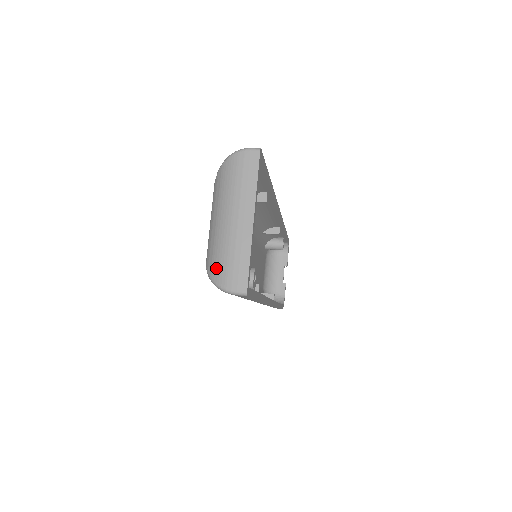
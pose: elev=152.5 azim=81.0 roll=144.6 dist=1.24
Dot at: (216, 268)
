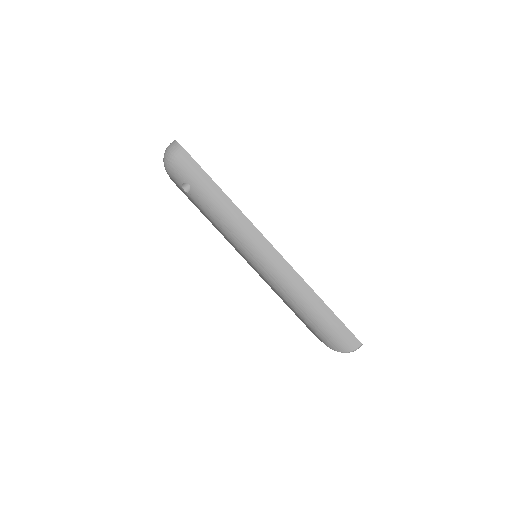
Dot at: occluded
